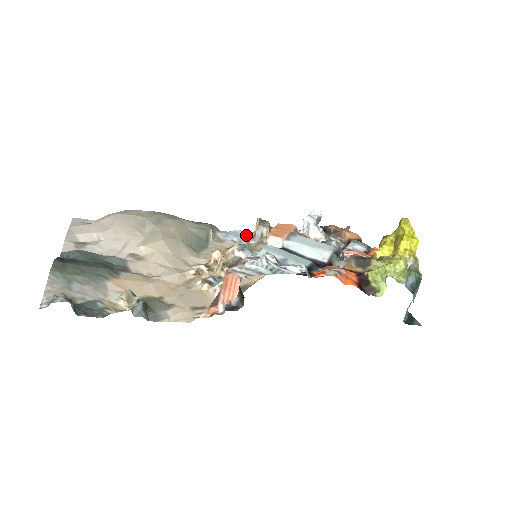
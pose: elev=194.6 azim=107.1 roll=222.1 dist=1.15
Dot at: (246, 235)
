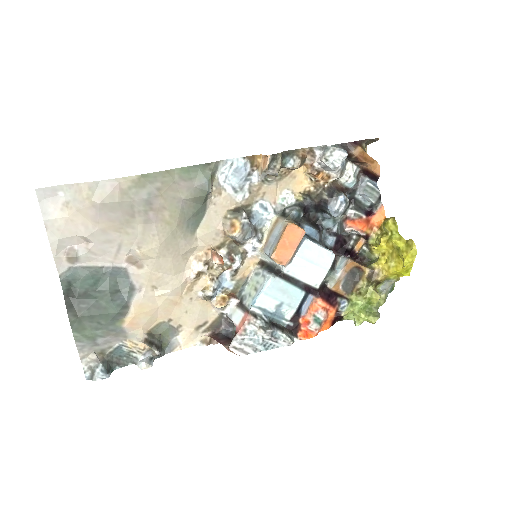
Dot at: (250, 168)
